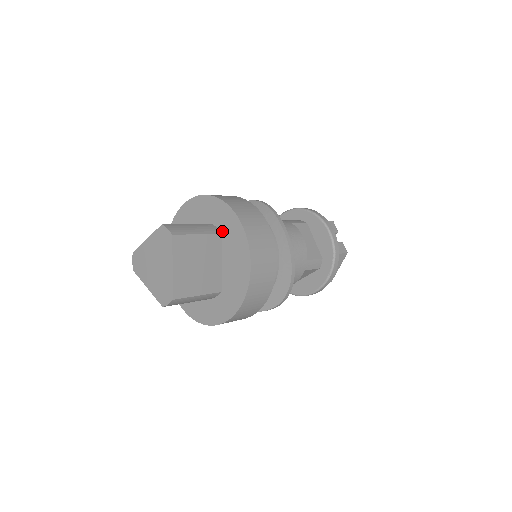
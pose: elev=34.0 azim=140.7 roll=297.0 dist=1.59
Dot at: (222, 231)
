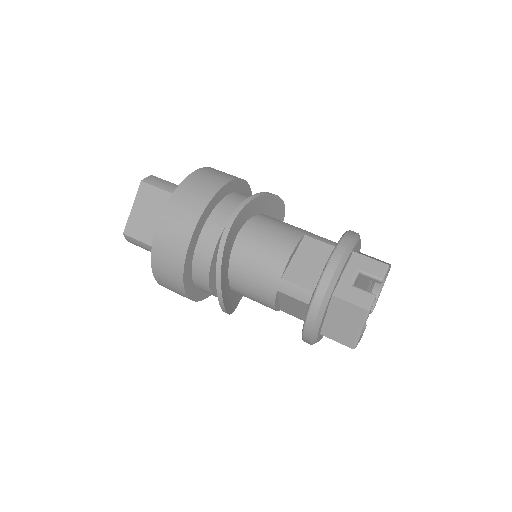
Dot at: occluded
